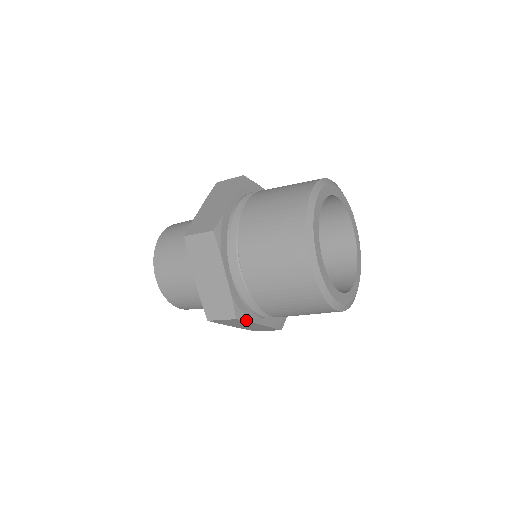
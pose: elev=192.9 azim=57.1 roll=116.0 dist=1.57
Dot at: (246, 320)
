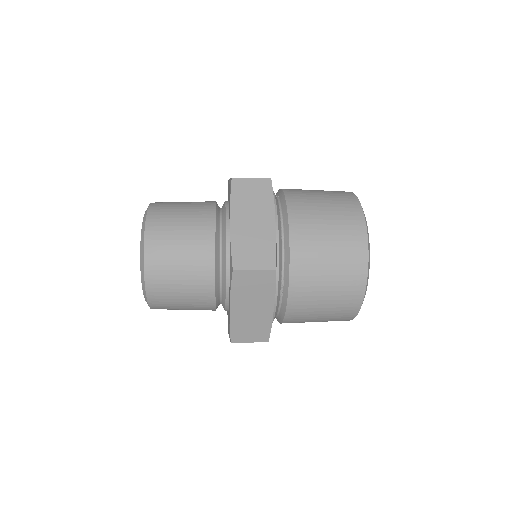
Dot at: (275, 283)
